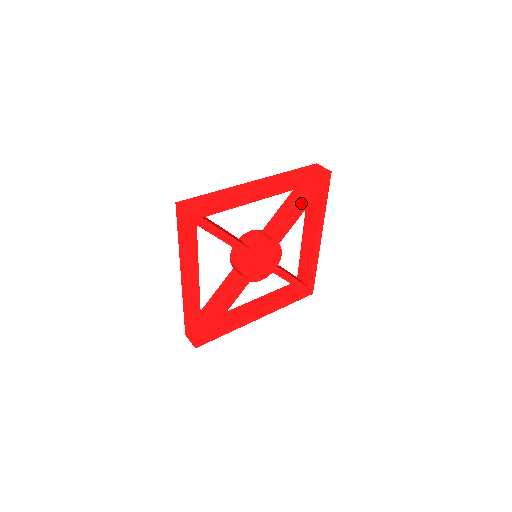
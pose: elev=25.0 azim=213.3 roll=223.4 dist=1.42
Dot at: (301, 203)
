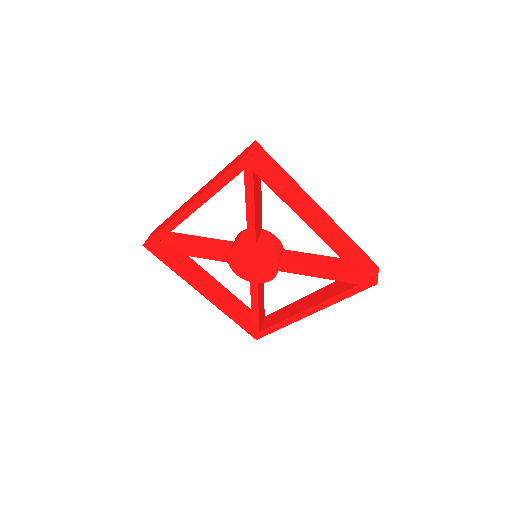
Dot at: (329, 270)
